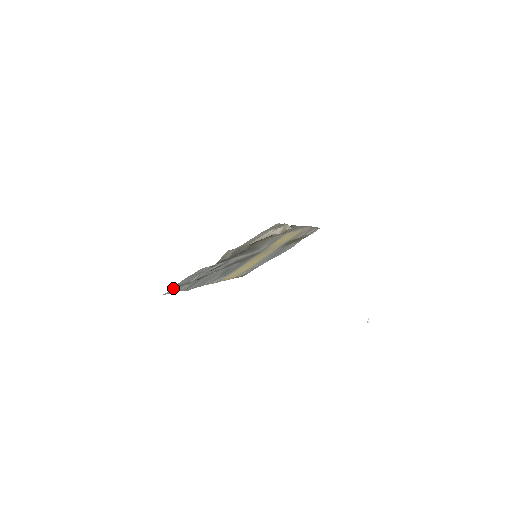
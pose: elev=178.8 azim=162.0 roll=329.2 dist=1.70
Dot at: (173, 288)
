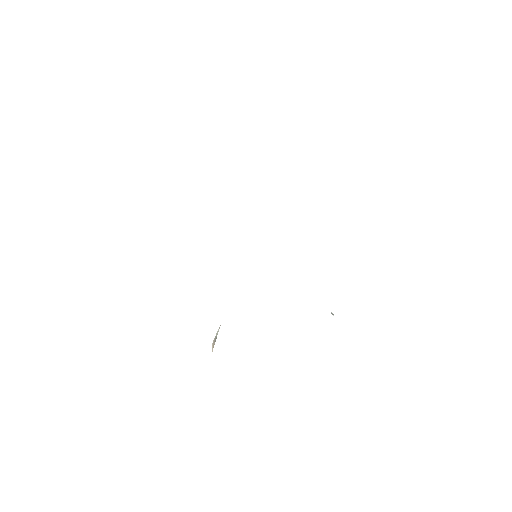
Dot at: occluded
